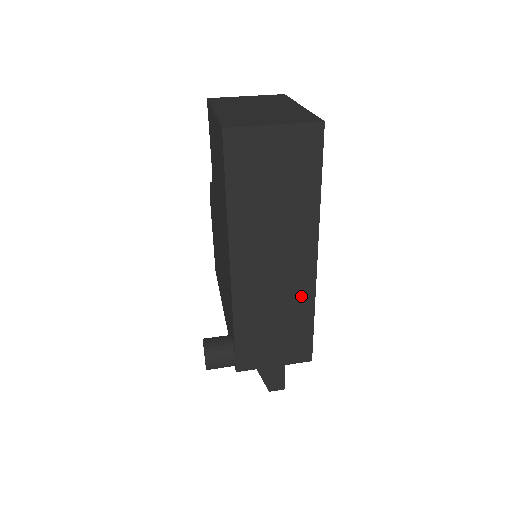
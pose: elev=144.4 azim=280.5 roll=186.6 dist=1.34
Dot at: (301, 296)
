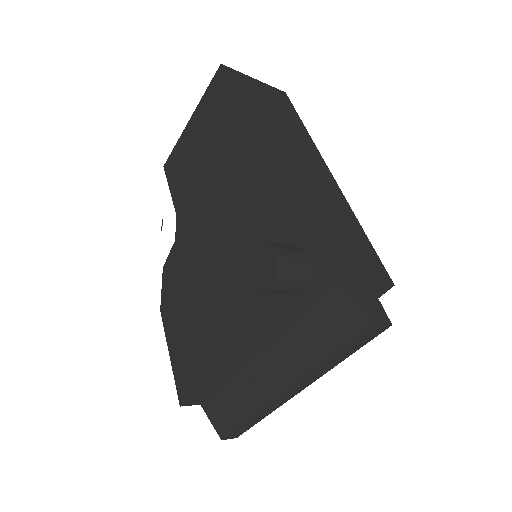
Dot at: (337, 201)
